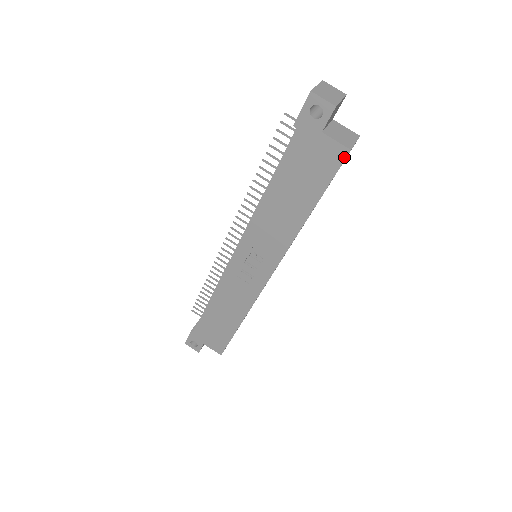
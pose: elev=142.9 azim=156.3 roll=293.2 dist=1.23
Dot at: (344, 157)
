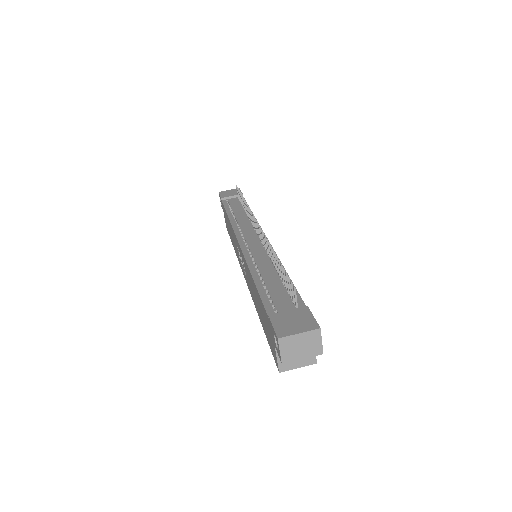
Dot at: (277, 365)
